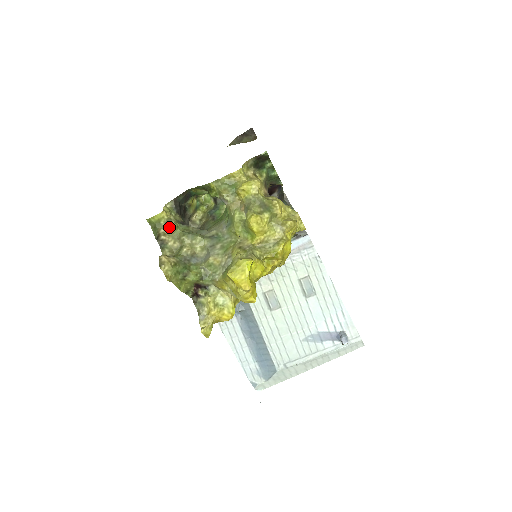
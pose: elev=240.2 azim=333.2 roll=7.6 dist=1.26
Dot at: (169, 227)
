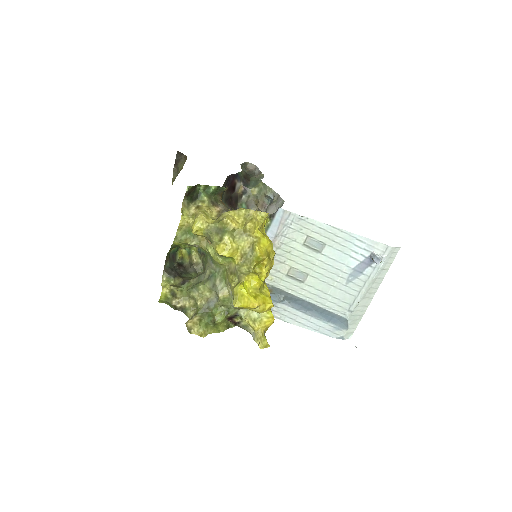
Dot at: (176, 296)
